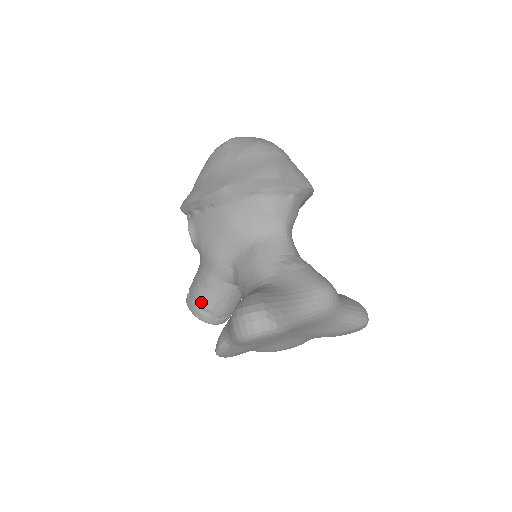
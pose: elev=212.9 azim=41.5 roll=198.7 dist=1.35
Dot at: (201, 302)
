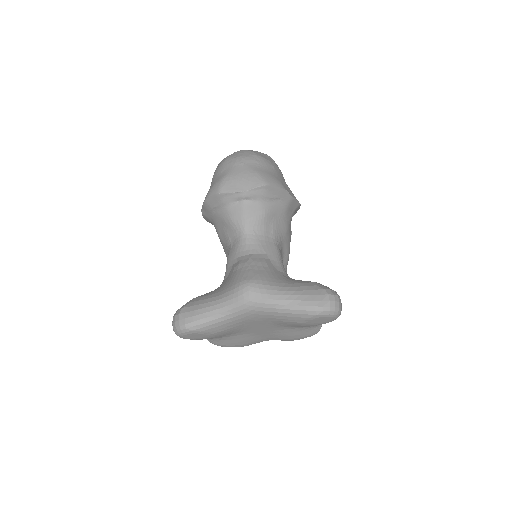
Dot at: occluded
